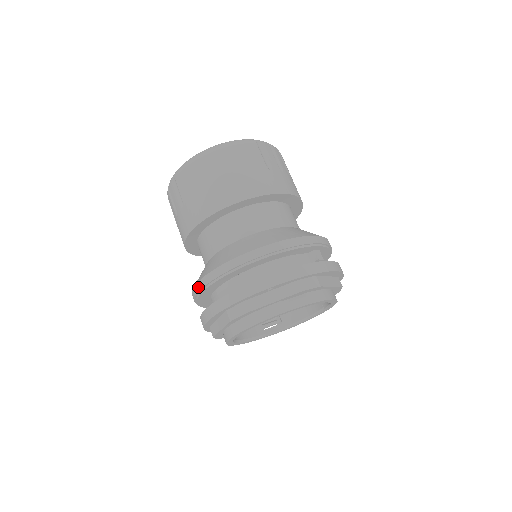
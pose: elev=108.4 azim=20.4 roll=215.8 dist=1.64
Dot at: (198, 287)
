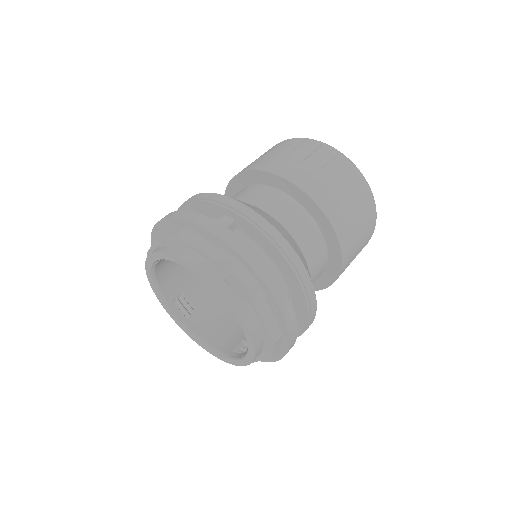
Dot at: occluded
